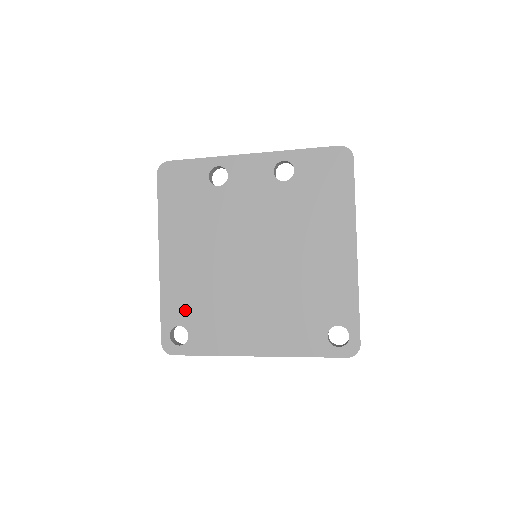
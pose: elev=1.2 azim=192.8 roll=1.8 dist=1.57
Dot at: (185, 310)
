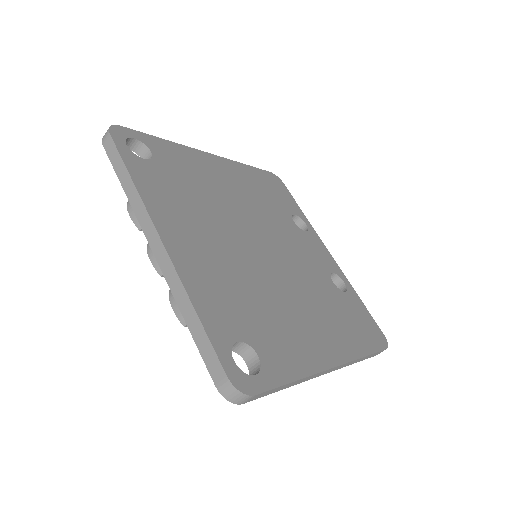
Dot at: (173, 164)
